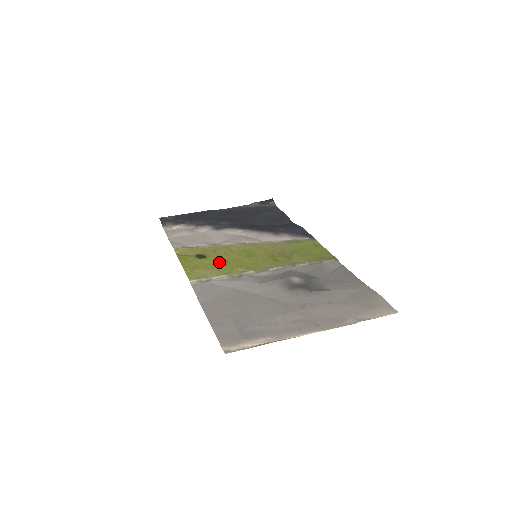
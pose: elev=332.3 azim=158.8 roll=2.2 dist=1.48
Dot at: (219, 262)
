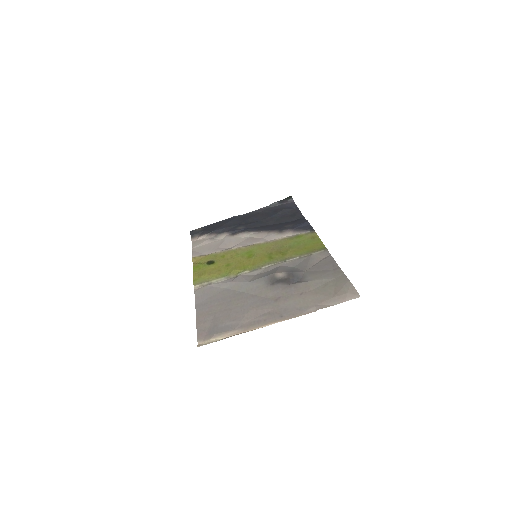
Dot at: (223, 266)
